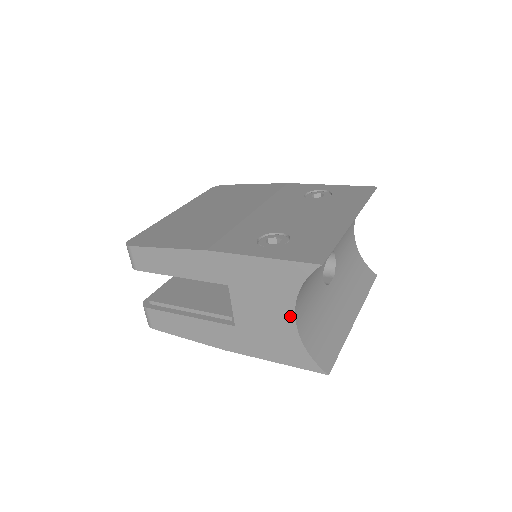
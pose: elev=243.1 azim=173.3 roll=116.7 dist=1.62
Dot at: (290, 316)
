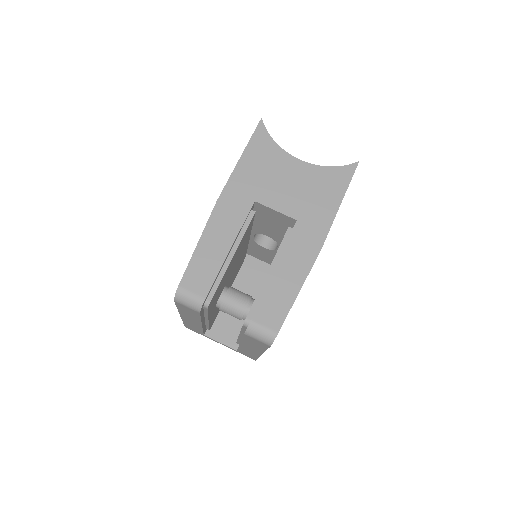
Dot at: (297, 163)
